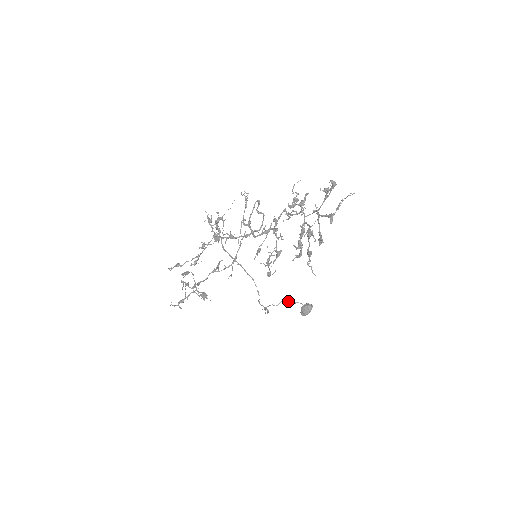
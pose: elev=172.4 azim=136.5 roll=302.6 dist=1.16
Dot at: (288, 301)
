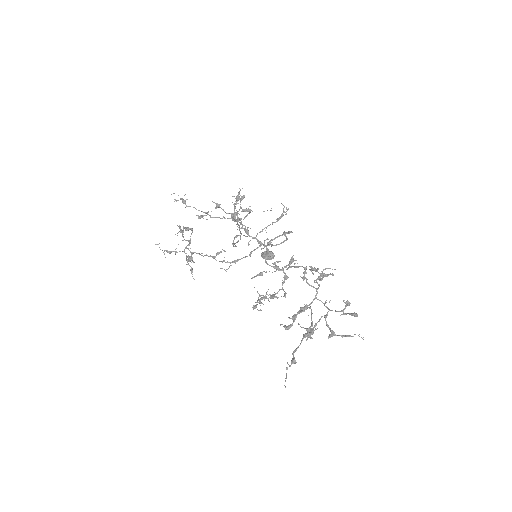
Dot at: occluded
